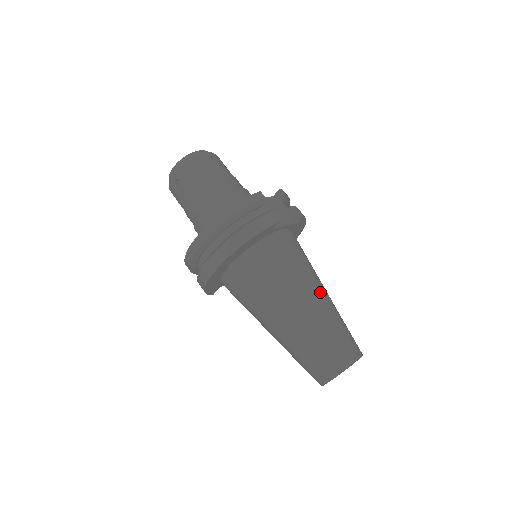
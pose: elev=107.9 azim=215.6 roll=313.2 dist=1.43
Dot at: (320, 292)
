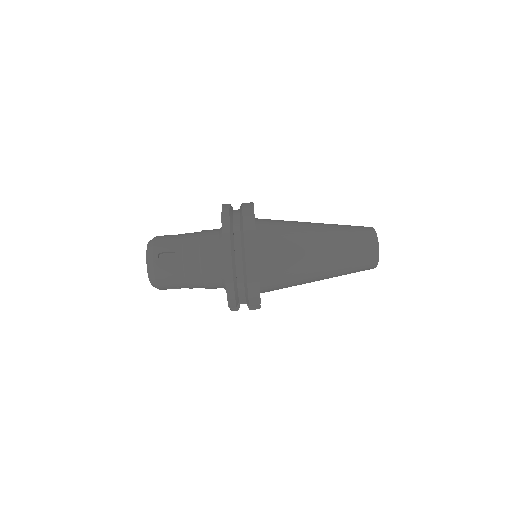
Dot at: occluded
